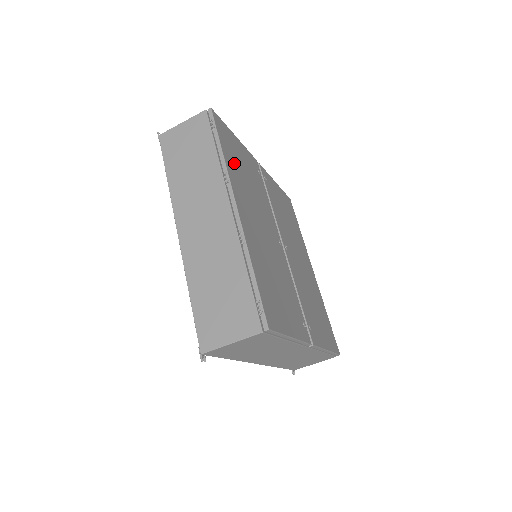
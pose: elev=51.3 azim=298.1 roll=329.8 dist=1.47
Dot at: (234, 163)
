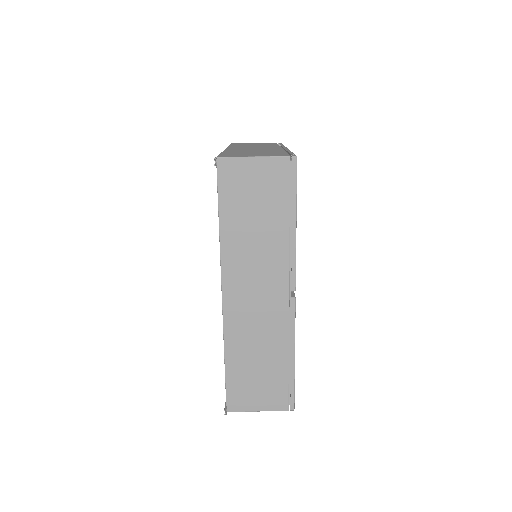
Dot at: occluded
